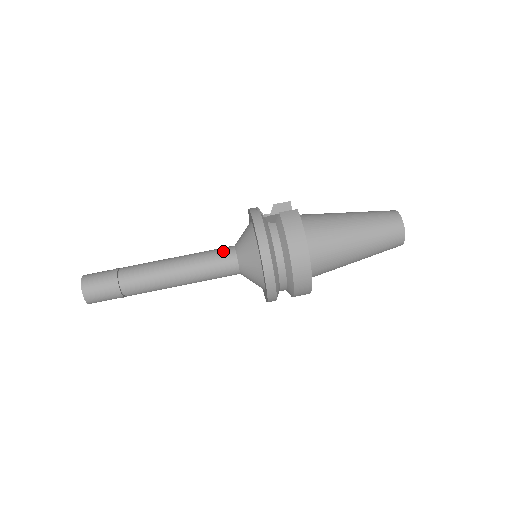
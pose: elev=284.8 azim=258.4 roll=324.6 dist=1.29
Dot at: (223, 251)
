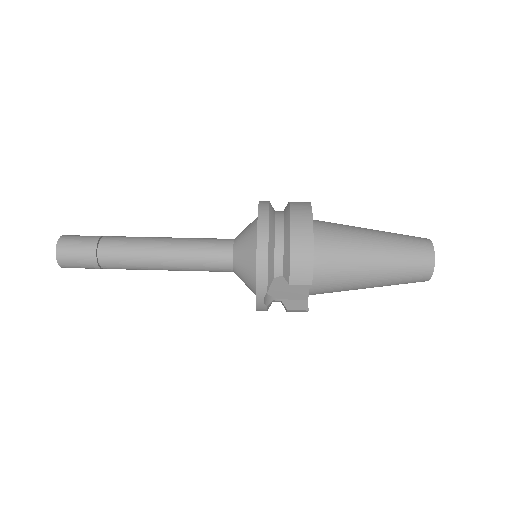
Dot at: occluded
